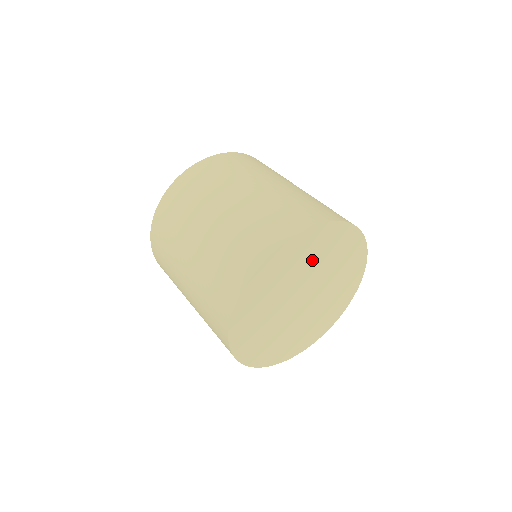
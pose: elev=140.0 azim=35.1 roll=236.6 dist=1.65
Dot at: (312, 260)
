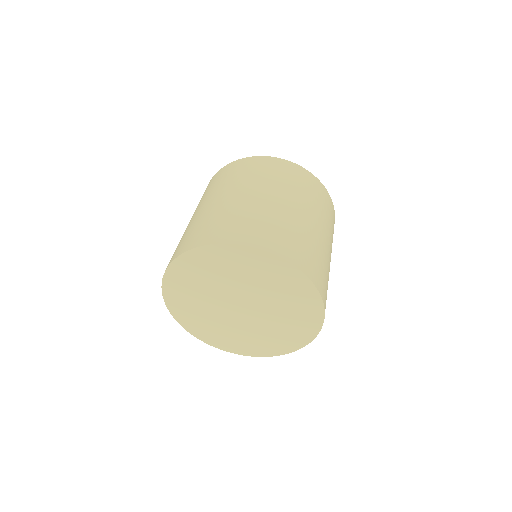
Dot at: (268, 285)
